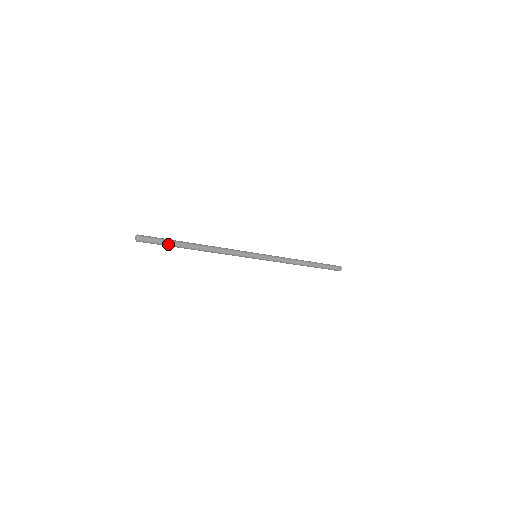
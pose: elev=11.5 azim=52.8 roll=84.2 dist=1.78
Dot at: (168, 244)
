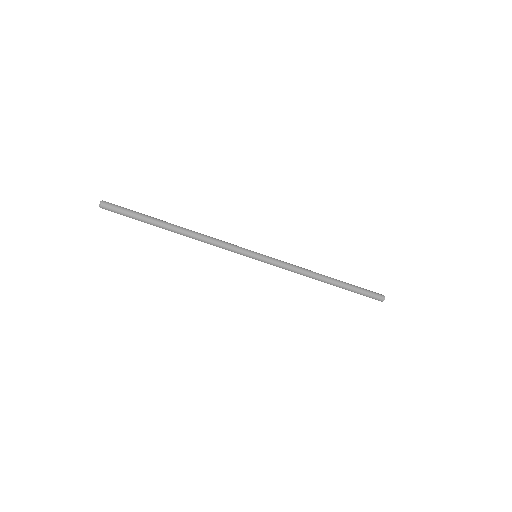
Dot at: (138, 216)
